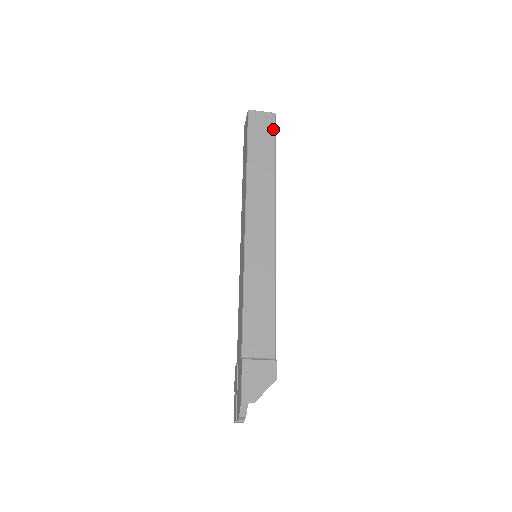
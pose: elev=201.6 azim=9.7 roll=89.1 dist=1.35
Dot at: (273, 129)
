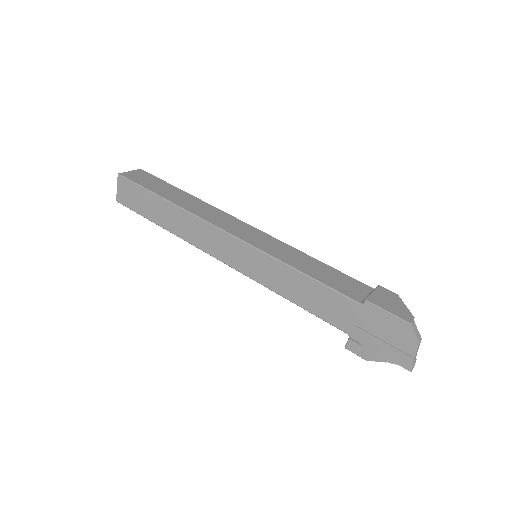
Dot at: (154, 177)
